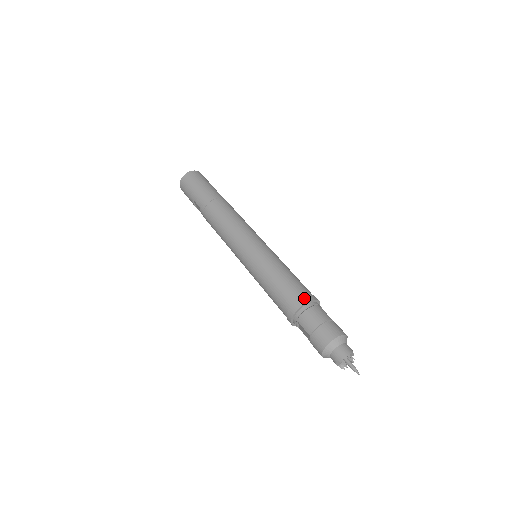
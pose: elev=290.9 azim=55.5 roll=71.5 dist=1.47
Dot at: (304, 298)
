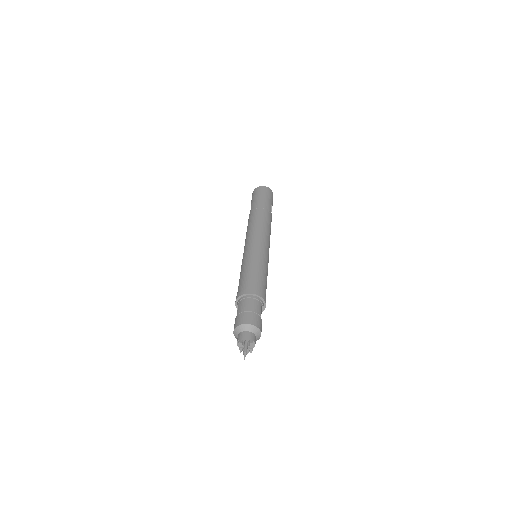
Dot at: (254, 290)
